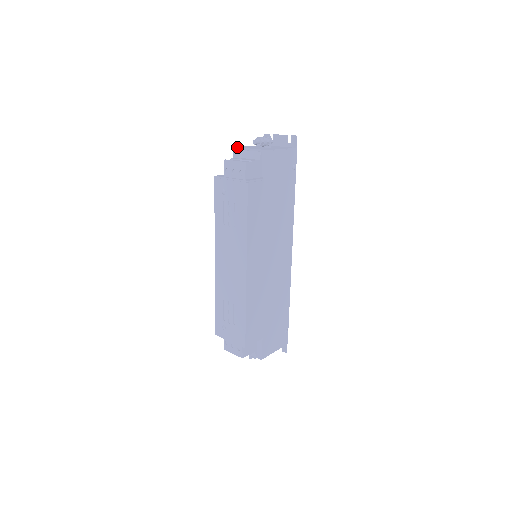
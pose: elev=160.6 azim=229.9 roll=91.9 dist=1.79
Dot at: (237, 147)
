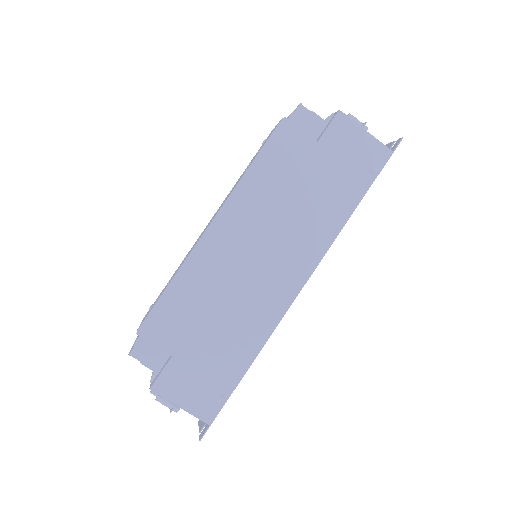
Dot at: occluded
